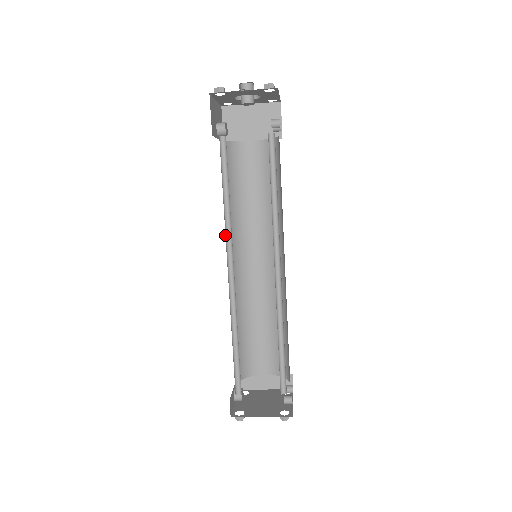
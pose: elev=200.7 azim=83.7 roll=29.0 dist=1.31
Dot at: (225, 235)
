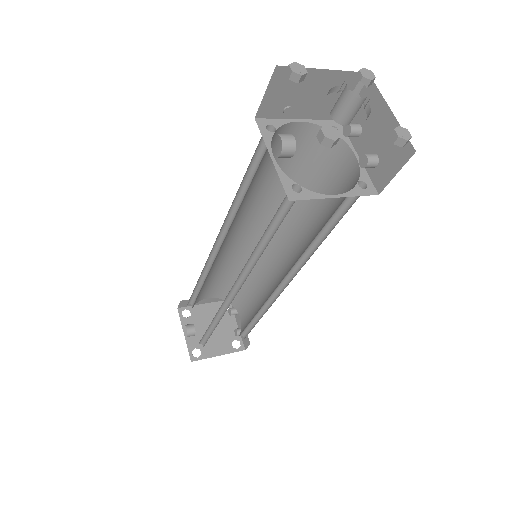
Dot at: occluded
